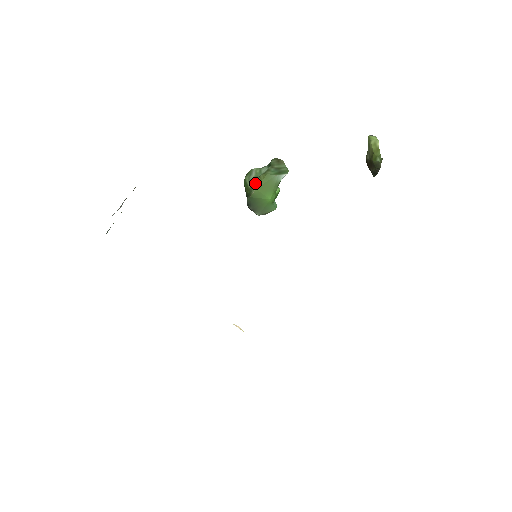
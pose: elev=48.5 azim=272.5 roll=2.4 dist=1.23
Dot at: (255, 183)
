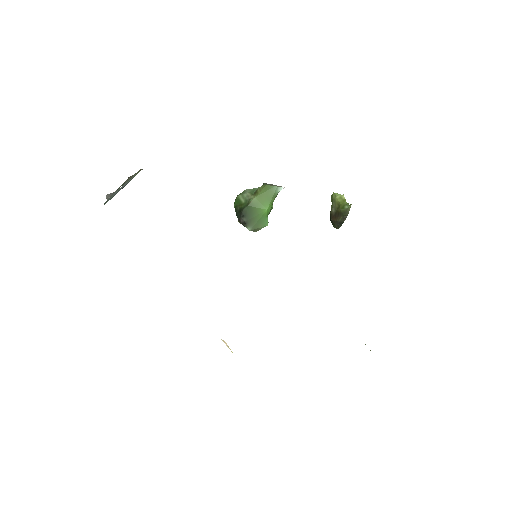
Dot at: (252, 195)
